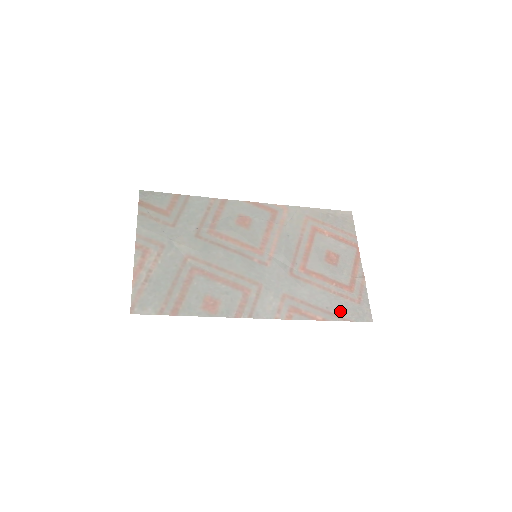
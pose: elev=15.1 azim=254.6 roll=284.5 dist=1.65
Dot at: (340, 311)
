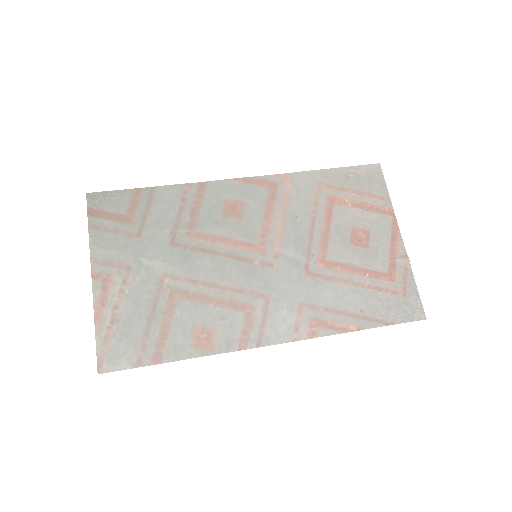
Dot at: (380, 312)
